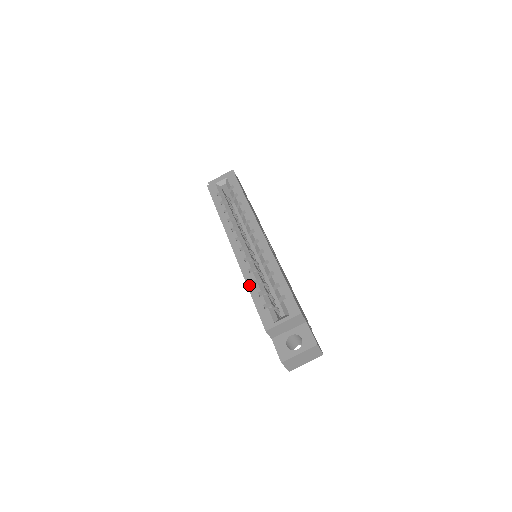
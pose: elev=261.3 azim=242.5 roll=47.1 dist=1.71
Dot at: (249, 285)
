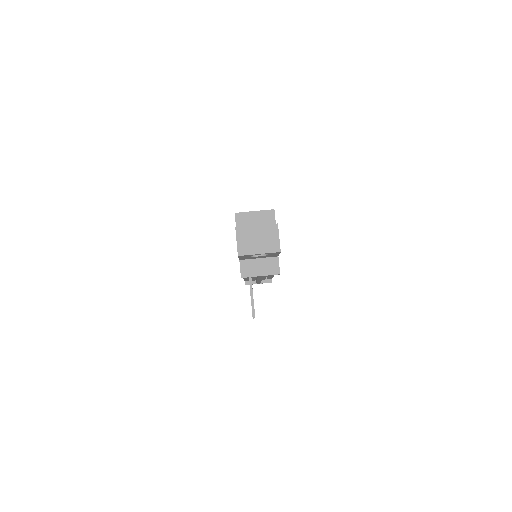
Dot at: occluded
